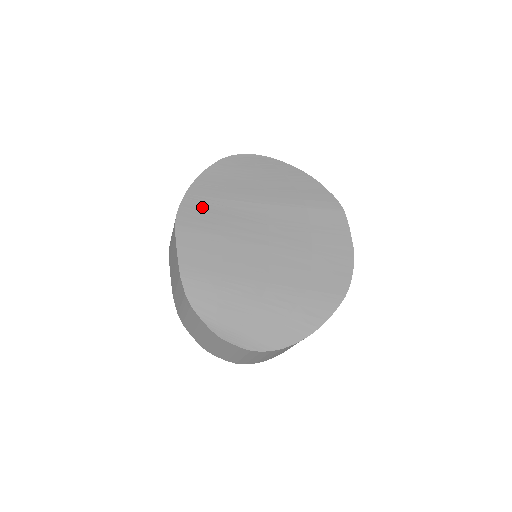
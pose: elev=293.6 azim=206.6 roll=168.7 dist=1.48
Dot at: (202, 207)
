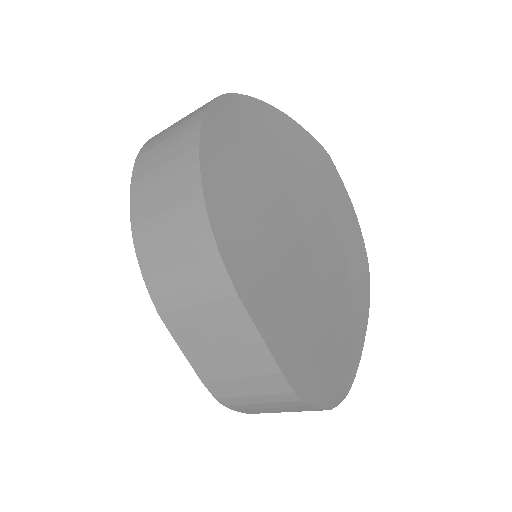
Dot at: (240, 236)
